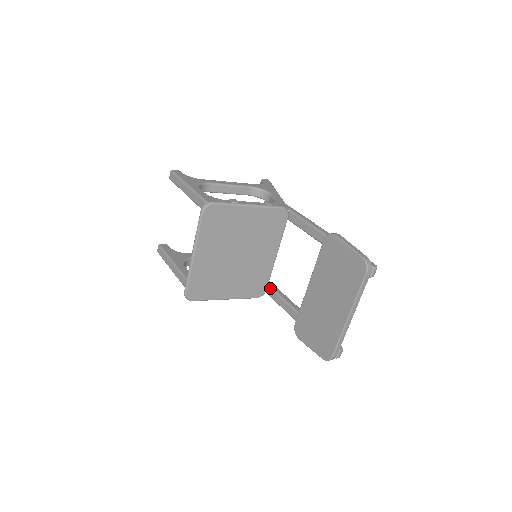
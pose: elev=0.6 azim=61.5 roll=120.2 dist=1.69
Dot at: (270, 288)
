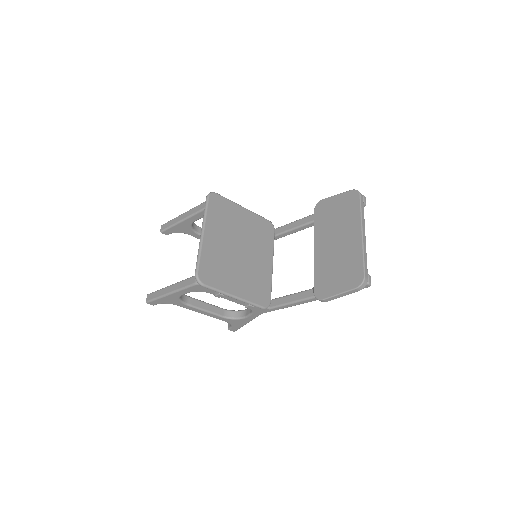
Dot at: (274, 299)
